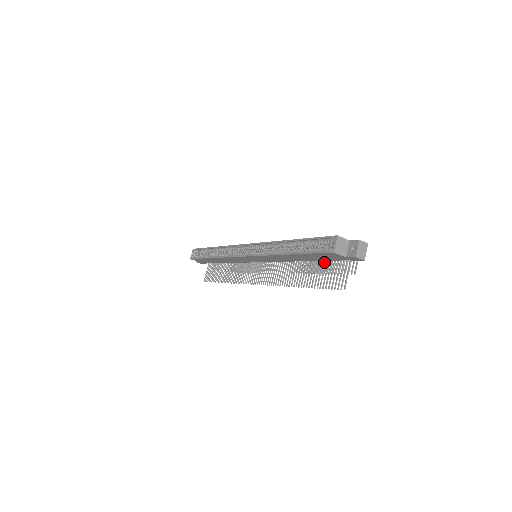
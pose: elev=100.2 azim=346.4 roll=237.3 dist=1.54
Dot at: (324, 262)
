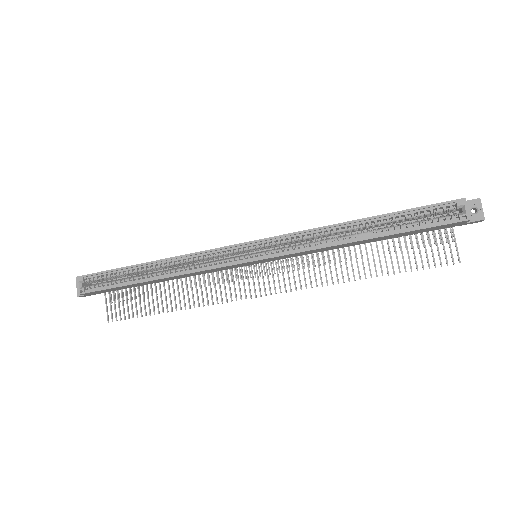
Dot at: occluded
